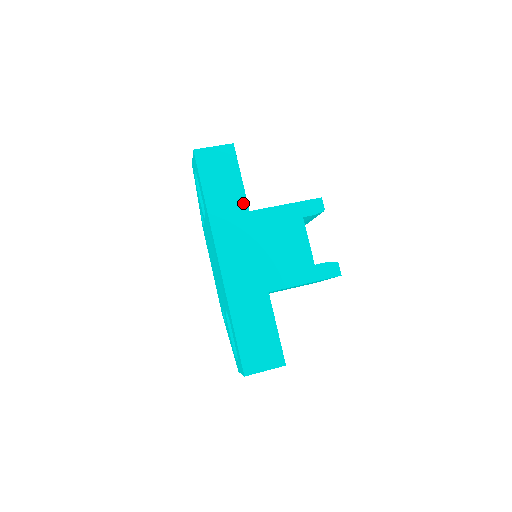
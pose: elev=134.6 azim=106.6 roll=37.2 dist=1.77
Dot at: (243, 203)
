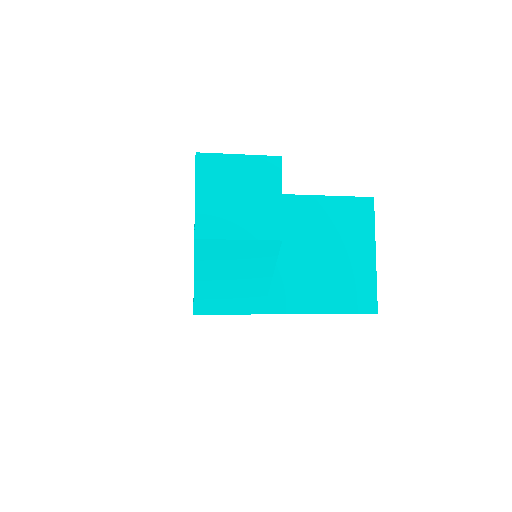
Dot at: occluded
